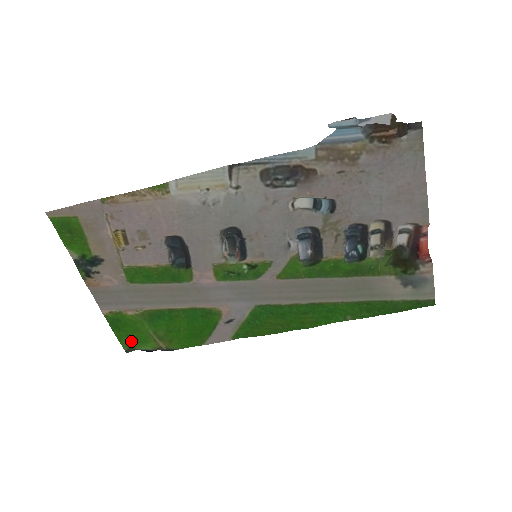
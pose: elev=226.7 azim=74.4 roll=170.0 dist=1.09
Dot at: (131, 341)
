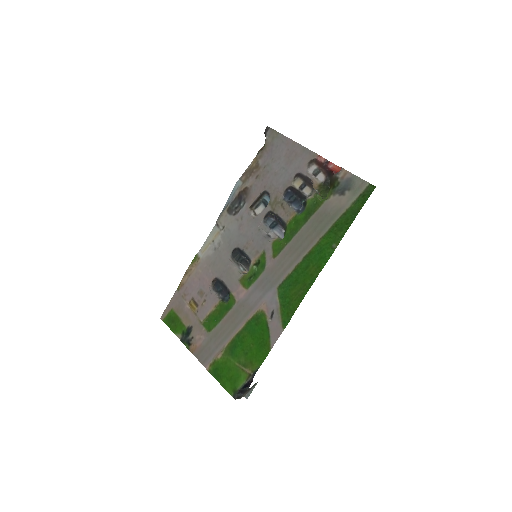
Dot at: (231, 383)
